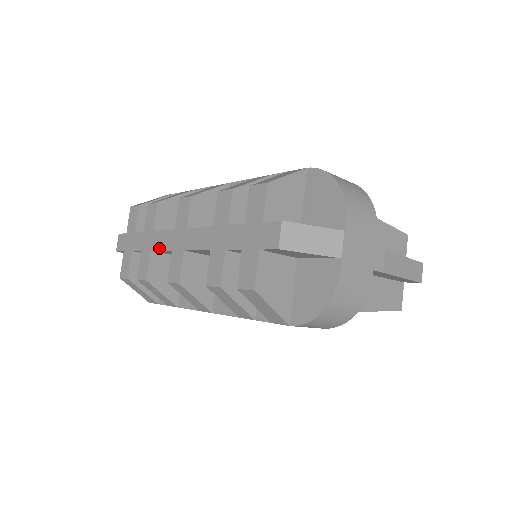
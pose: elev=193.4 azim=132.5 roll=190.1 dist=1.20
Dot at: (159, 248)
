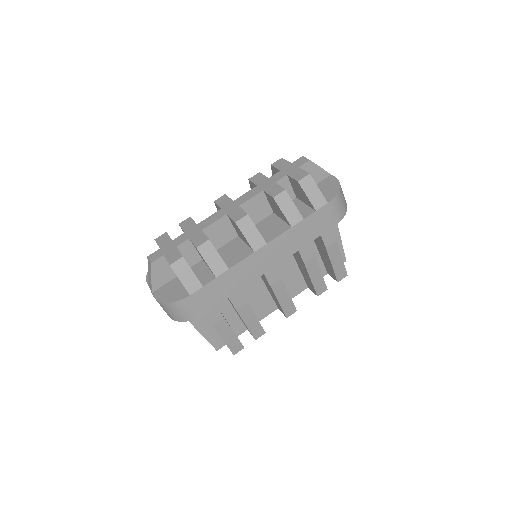
Dot at: (211, 223)
